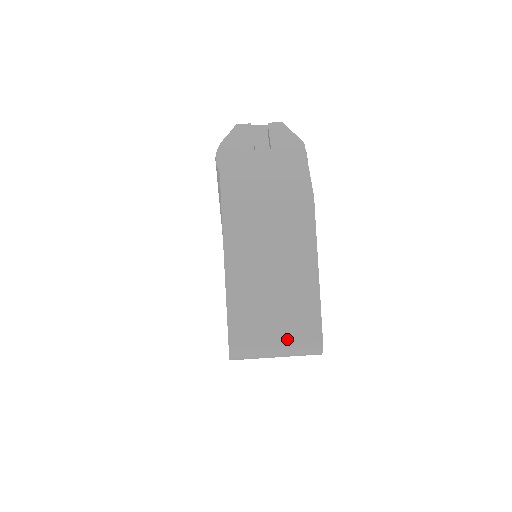
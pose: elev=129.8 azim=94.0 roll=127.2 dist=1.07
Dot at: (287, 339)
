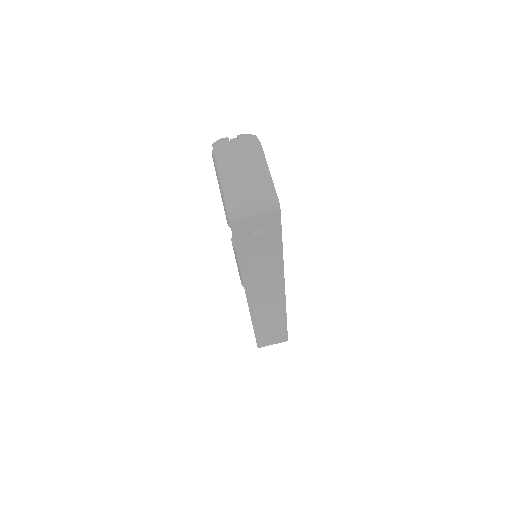
Dot at: (258, 201)
